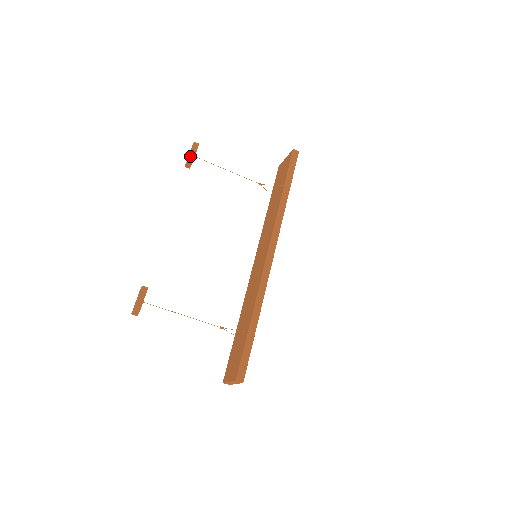
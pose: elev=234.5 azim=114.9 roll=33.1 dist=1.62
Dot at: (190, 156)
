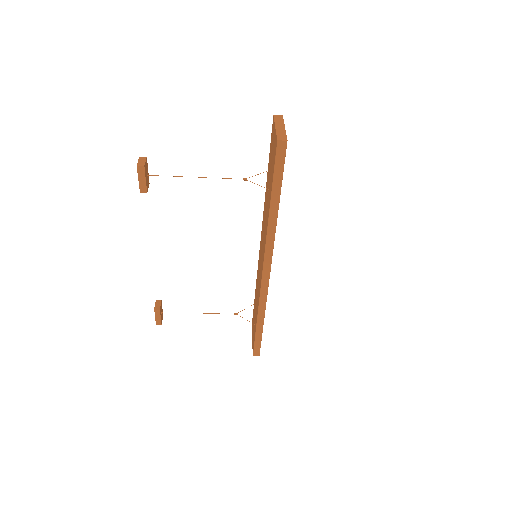
Dot at: (140, 186)
